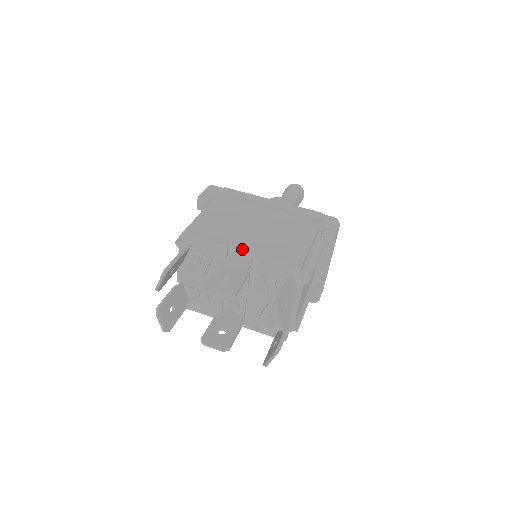
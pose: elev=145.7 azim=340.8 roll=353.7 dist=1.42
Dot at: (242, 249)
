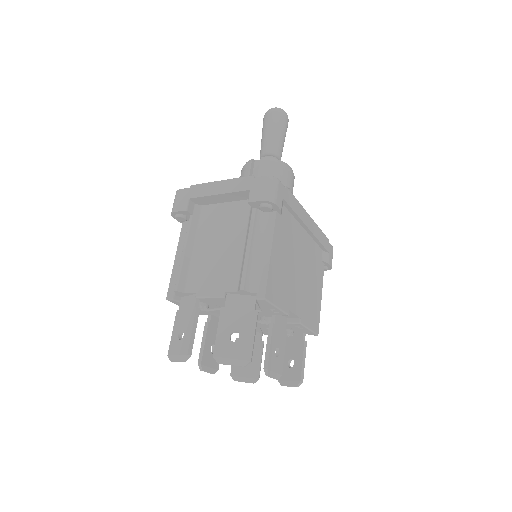
Dot at: (295, 315)
